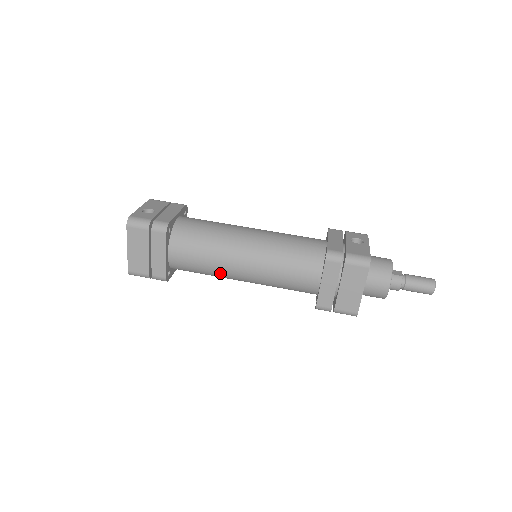
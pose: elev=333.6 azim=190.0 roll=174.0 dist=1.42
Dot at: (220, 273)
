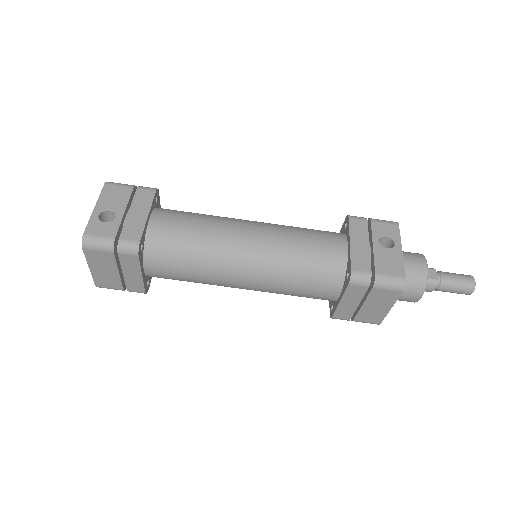
Dot at: occluded
